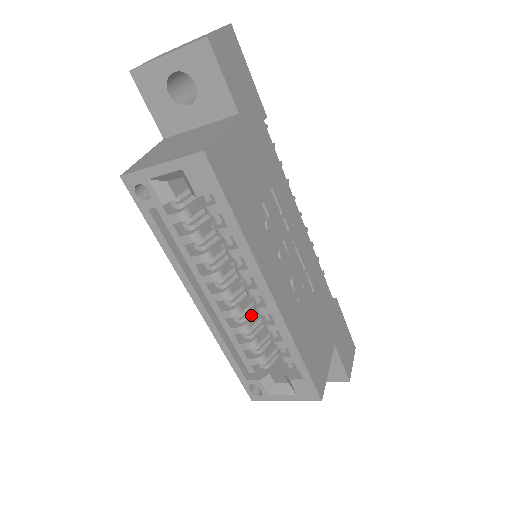
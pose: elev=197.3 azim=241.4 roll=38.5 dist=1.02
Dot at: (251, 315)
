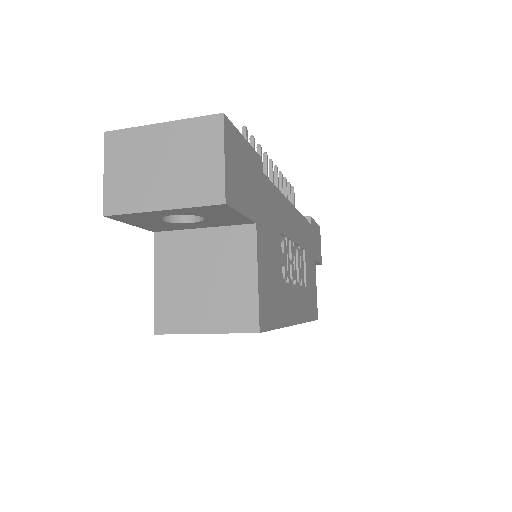
Dot at: occluded
